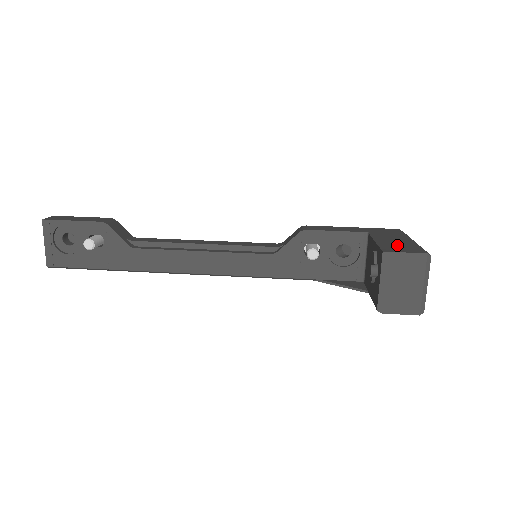
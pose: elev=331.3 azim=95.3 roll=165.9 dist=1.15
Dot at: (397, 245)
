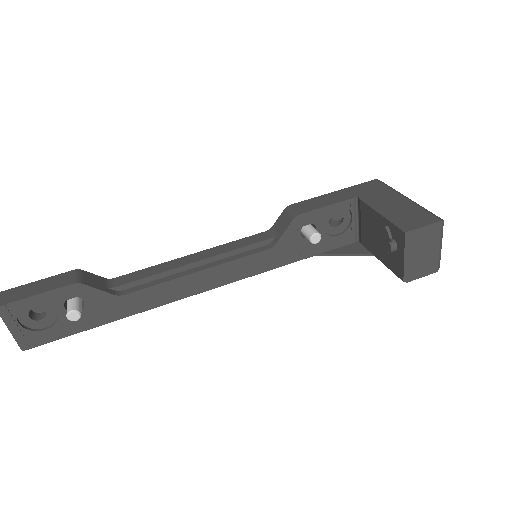
Dot at: (405, 214)
